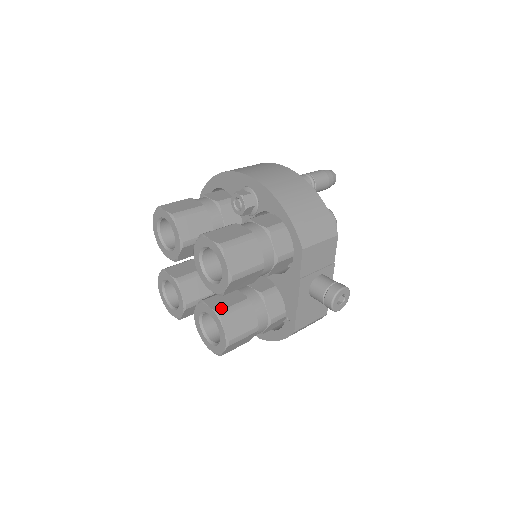
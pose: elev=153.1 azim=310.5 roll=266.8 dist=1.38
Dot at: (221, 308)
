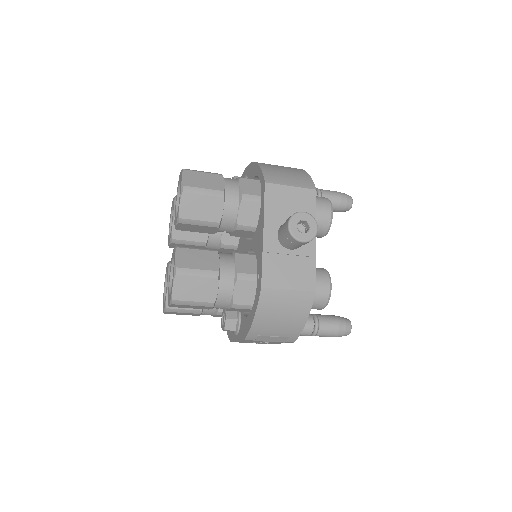
Dot at: (183, 246)
